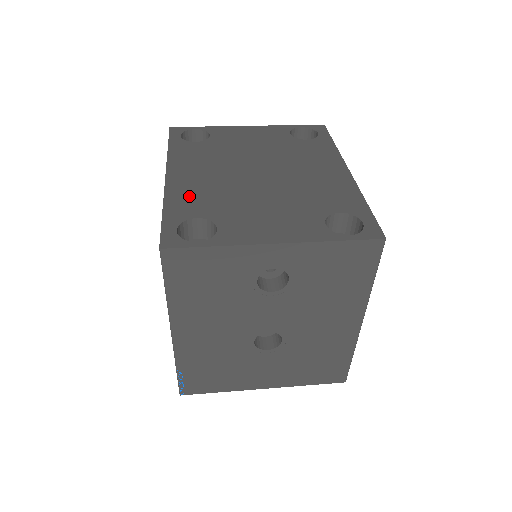
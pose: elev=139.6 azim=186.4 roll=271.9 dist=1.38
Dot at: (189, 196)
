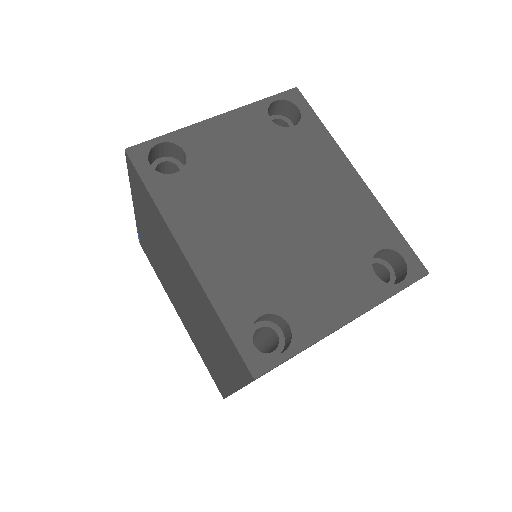
Dot at: (232, 283)
